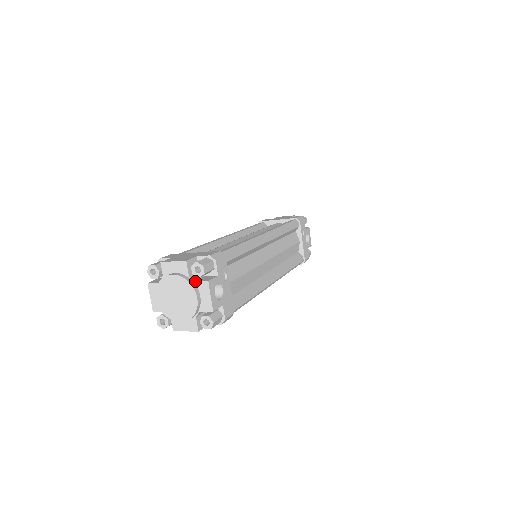
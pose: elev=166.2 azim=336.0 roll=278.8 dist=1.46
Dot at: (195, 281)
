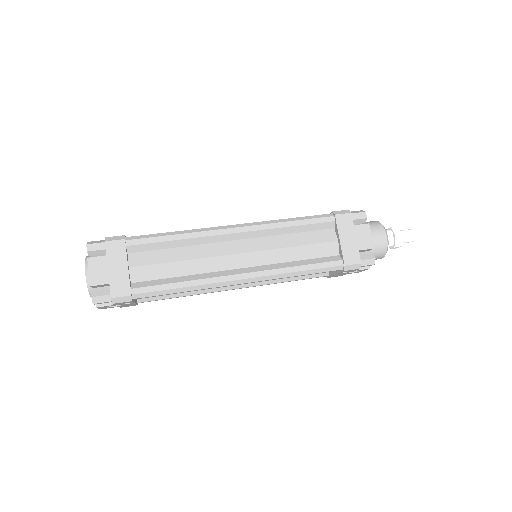
Dot at: occluded
